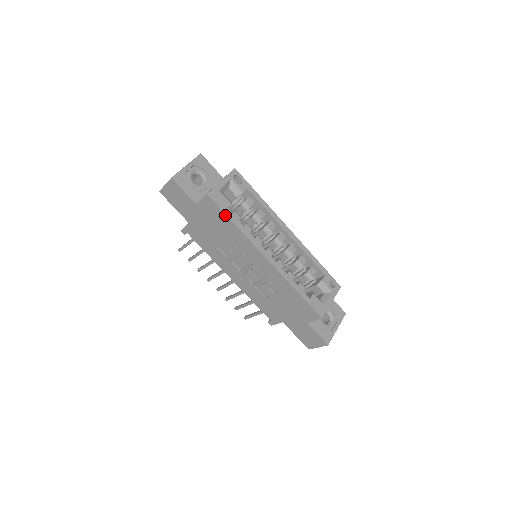
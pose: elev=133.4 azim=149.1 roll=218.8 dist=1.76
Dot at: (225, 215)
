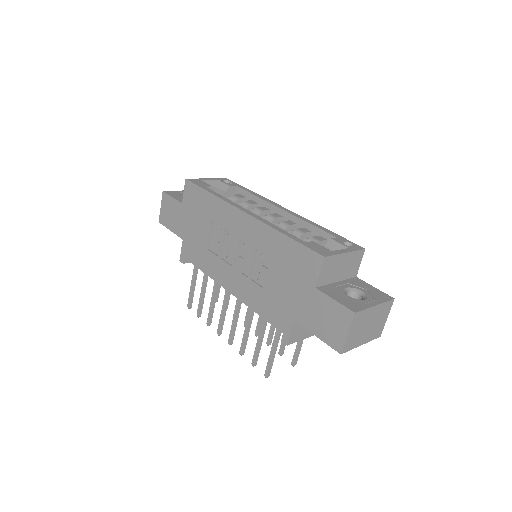
Dot at: (202, 190)
